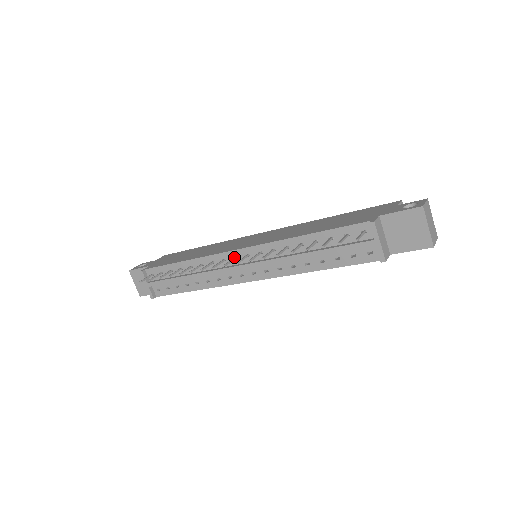
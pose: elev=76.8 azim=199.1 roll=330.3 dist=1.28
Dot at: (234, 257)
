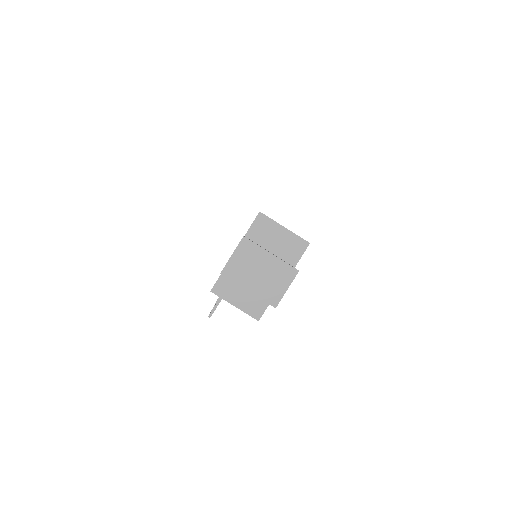
Dot at: occluded
